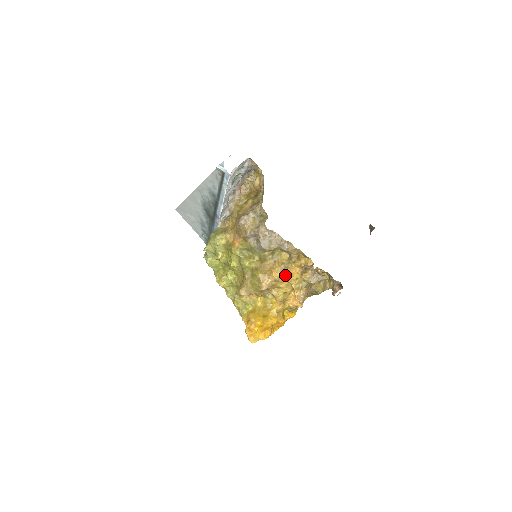
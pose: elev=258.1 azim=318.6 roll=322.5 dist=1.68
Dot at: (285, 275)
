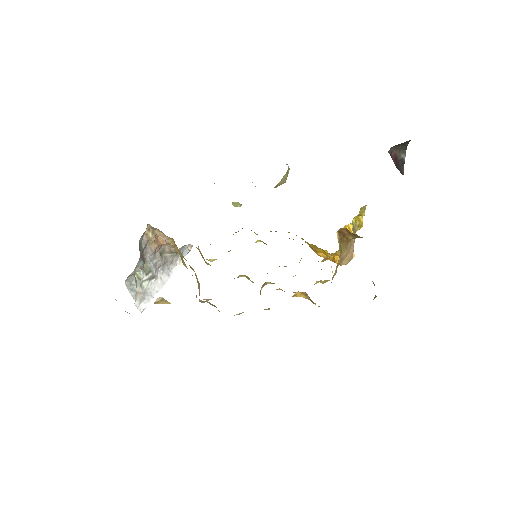
Dot at: occluded
